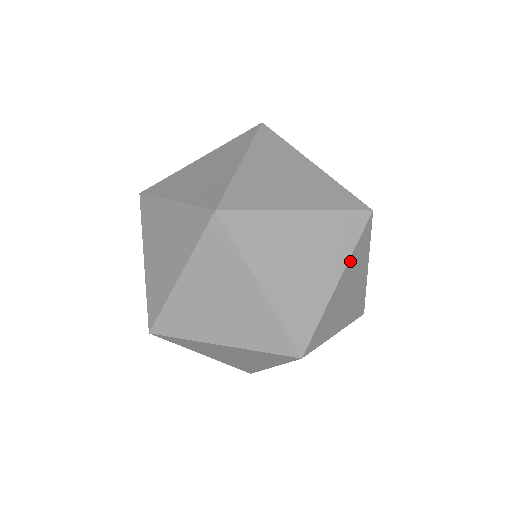
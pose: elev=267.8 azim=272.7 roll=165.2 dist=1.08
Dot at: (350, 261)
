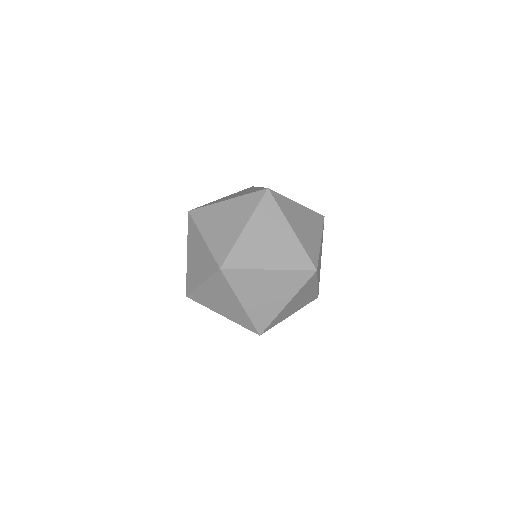
Dot at: (297, 293)
